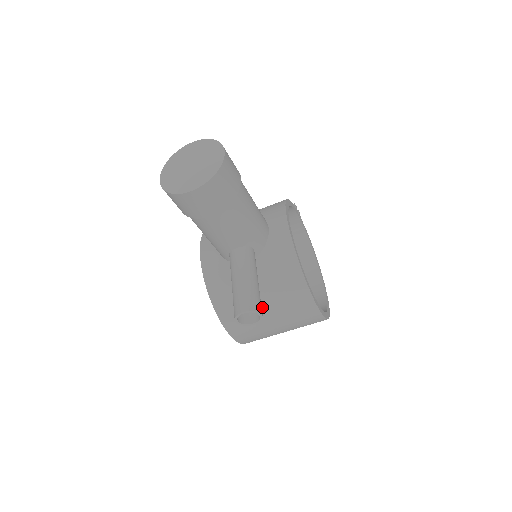
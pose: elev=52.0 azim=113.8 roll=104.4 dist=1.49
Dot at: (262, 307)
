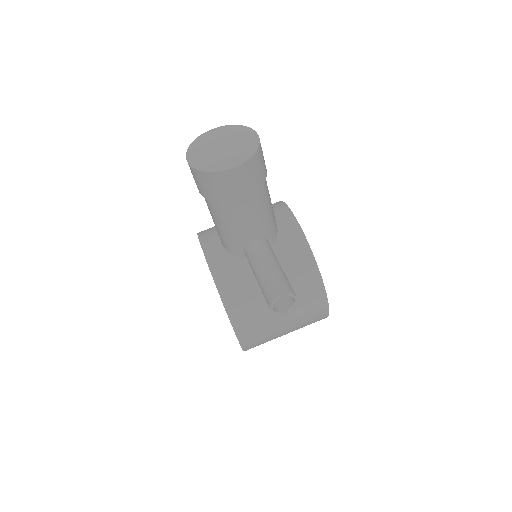
Dot at: occluded
